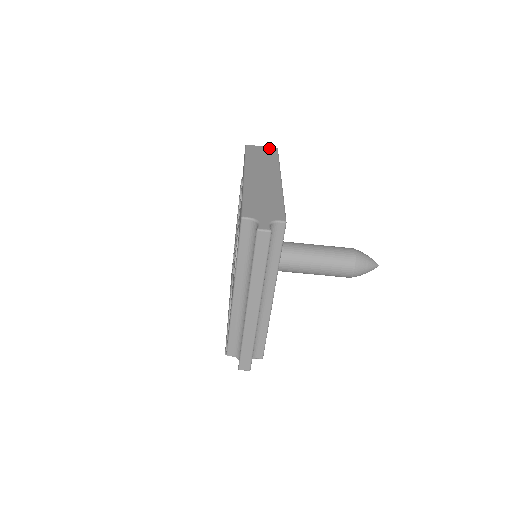
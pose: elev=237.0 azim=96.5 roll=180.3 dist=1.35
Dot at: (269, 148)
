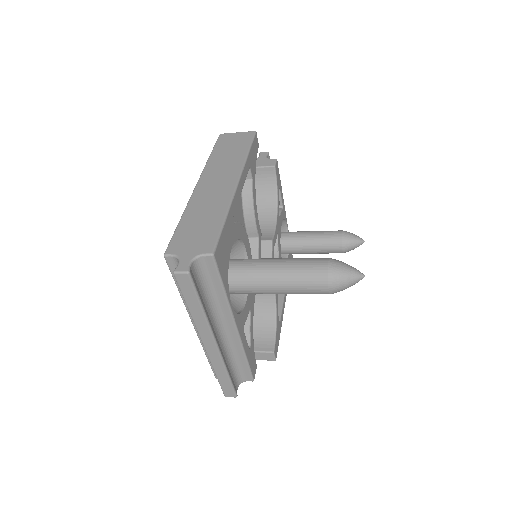
Dot at: (244, 134)
